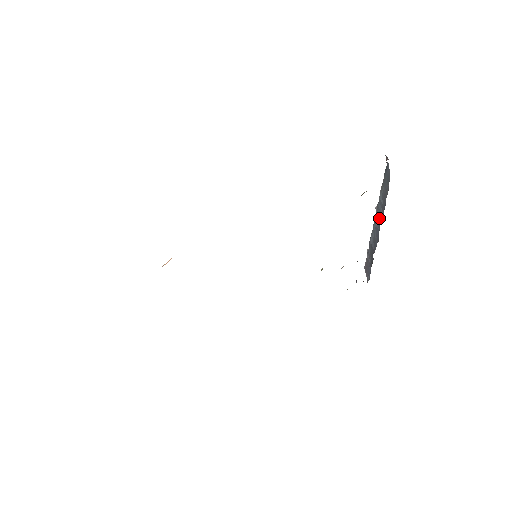
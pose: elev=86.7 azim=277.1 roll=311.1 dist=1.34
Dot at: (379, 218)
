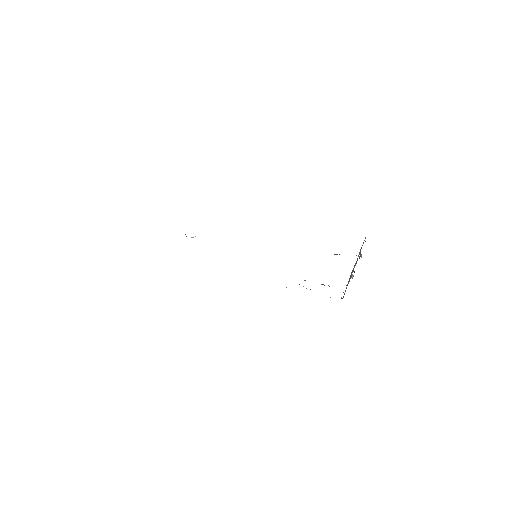
Dot at: occluded
